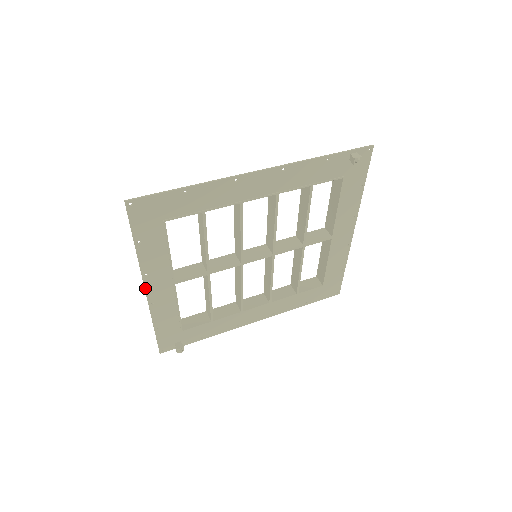
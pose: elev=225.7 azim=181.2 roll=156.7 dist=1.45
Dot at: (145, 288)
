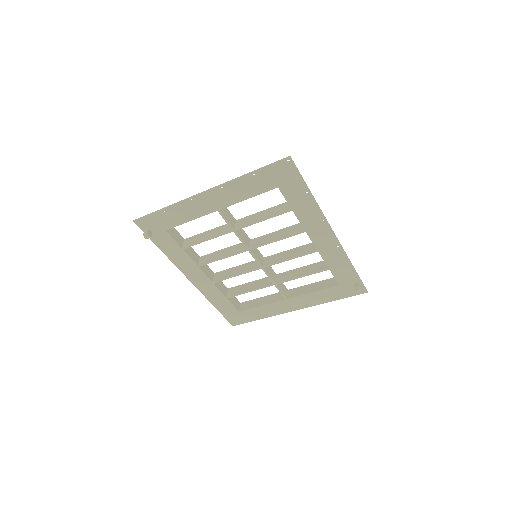
Dot at: (208, 191)
